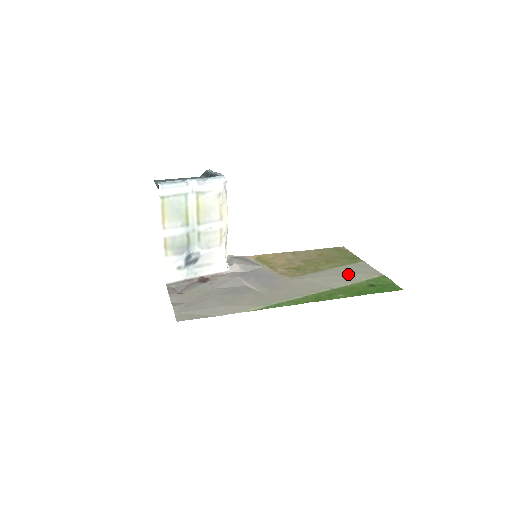
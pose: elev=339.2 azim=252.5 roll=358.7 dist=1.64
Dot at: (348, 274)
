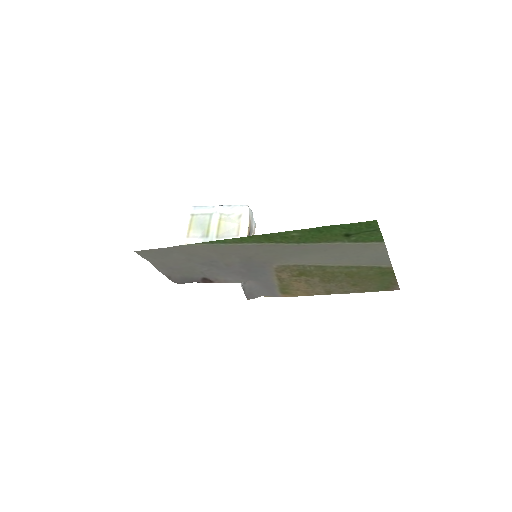
Dot at: (342, 253)
